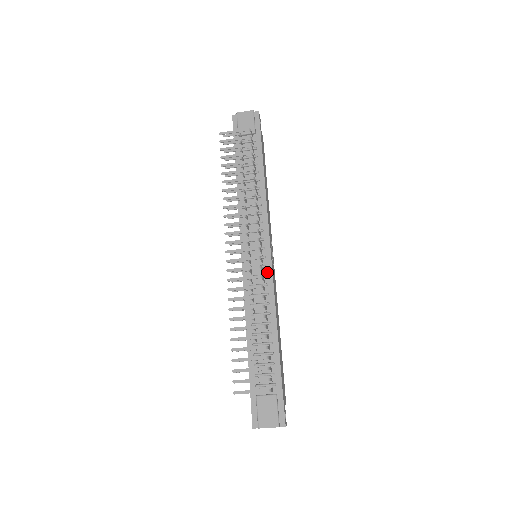
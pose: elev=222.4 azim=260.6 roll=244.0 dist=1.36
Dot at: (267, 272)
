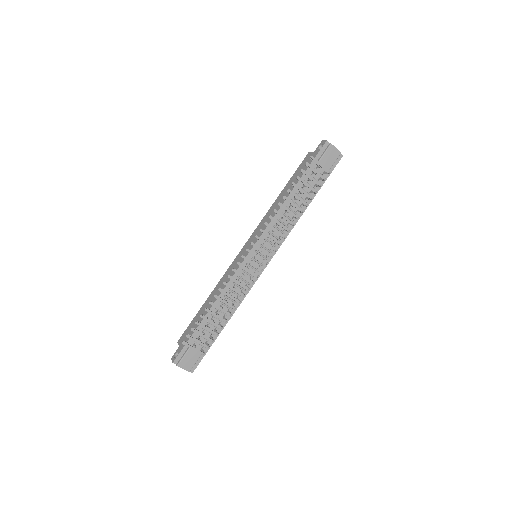
Dot at: occluded
